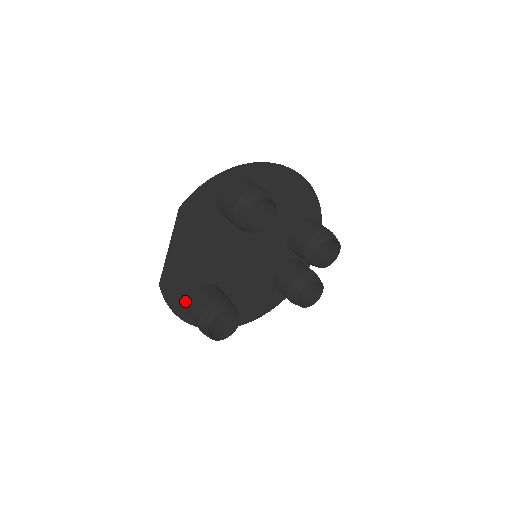
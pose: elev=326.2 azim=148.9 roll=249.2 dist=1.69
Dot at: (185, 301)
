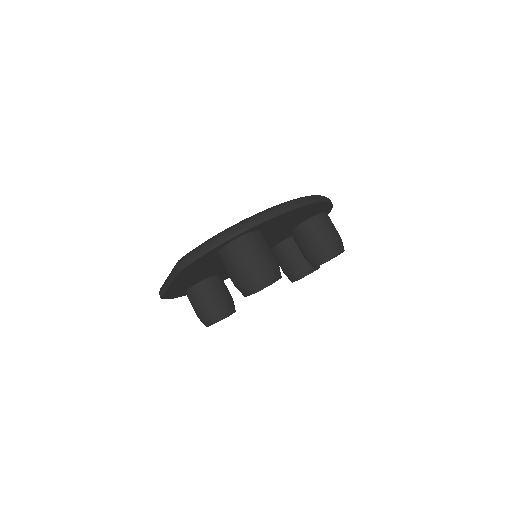
Dot at: (184, 291)
